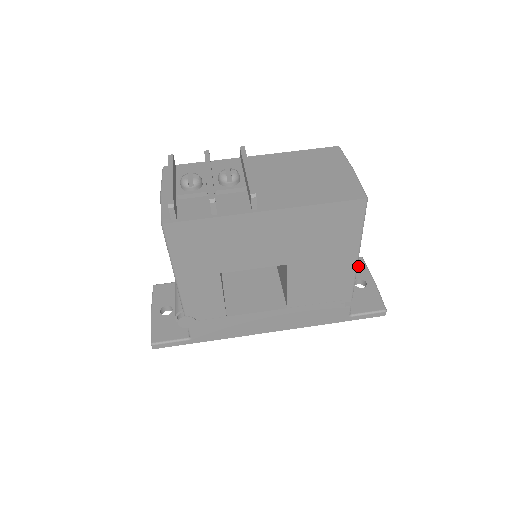
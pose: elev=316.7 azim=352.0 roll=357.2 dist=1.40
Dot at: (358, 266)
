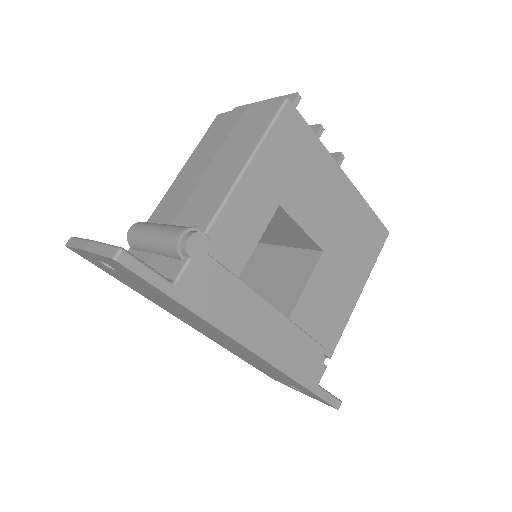
Dot at: occluded
